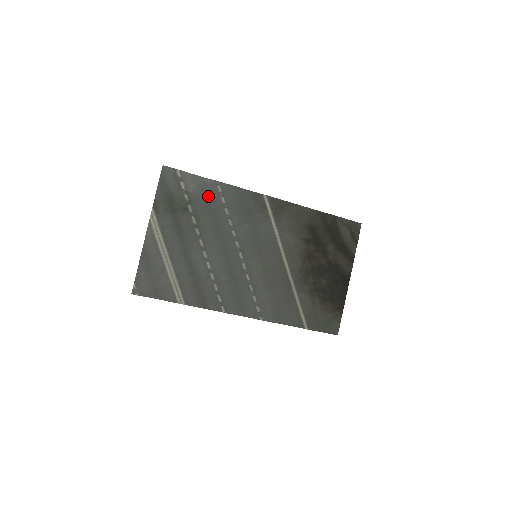
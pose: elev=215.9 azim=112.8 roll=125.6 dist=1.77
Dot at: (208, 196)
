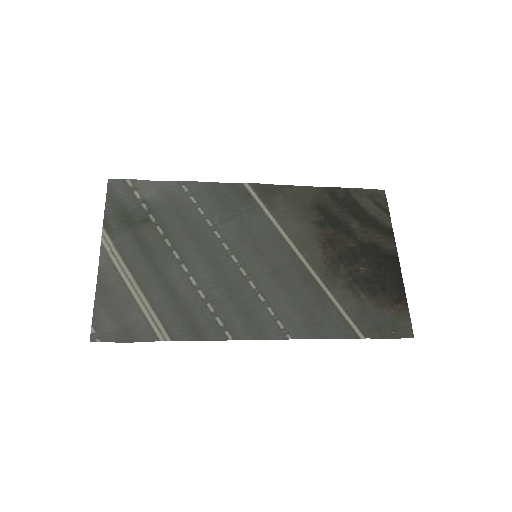
Dot at: (173, 200)
